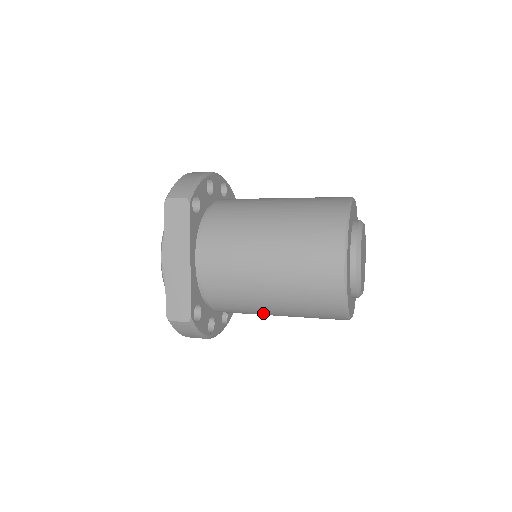
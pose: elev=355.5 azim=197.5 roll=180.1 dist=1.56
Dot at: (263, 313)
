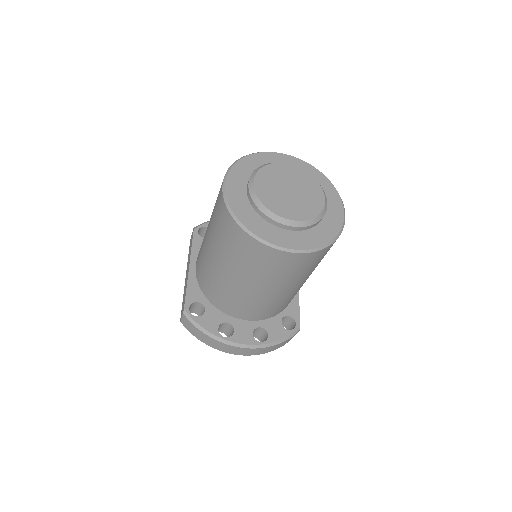
Dot at: (235, 288)
